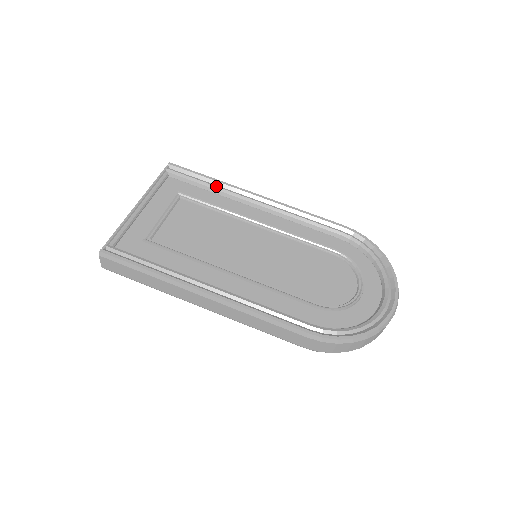
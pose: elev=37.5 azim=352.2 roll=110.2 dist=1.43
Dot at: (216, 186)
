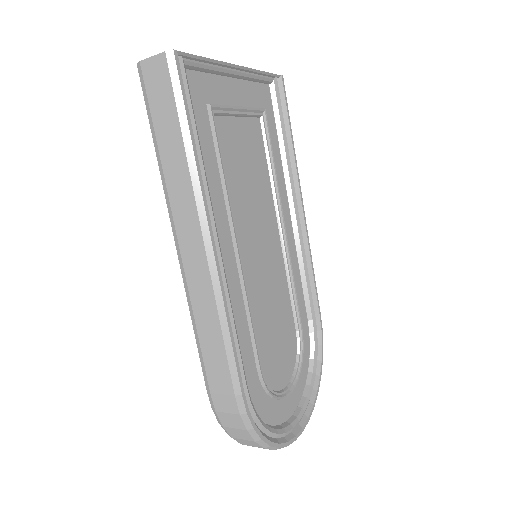
Dot at: (289, 152)
